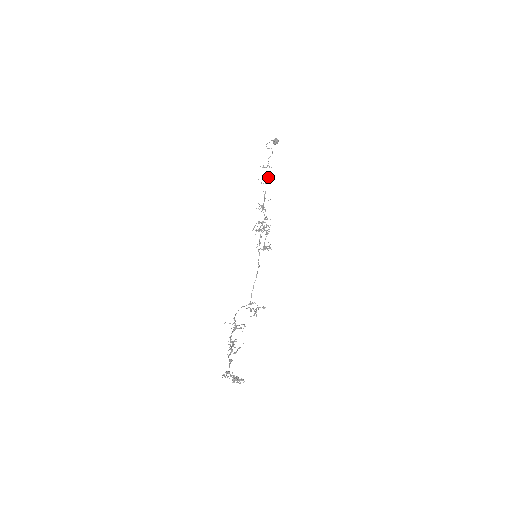
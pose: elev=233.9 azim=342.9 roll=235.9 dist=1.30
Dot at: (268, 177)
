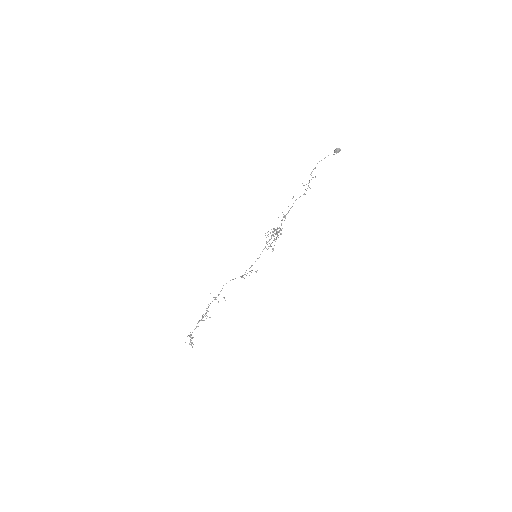
Dot at: occluded
